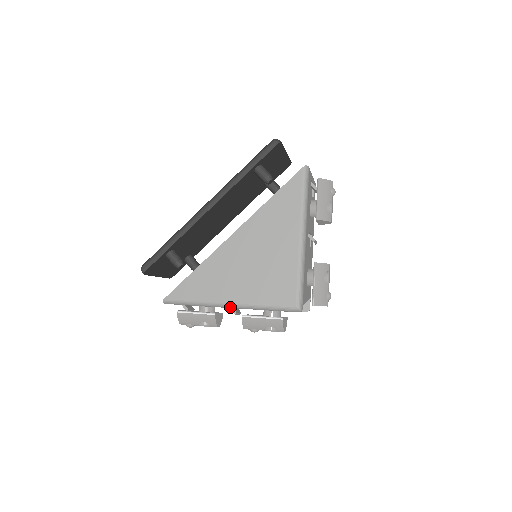
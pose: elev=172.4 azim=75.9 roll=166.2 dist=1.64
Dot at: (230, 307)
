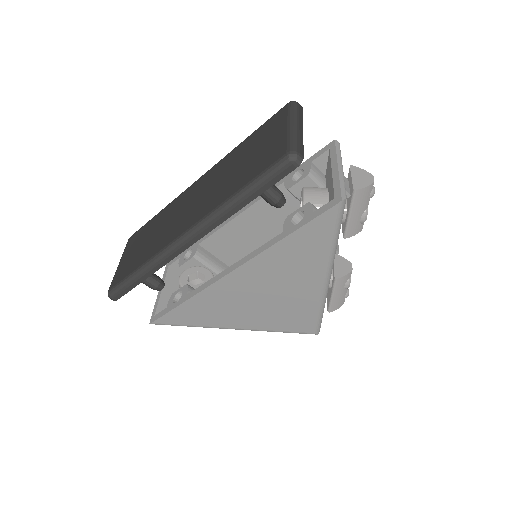
Dot at: (234, 328)
